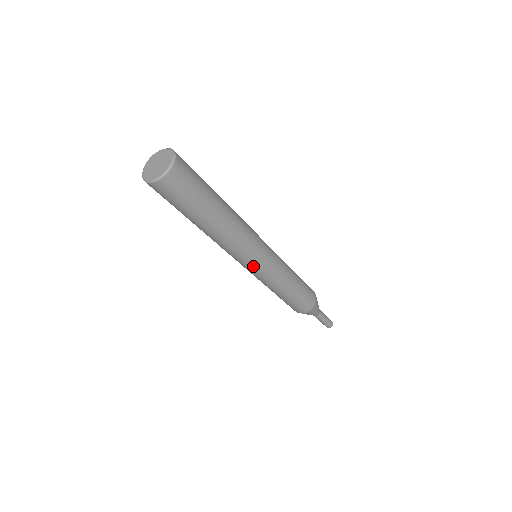
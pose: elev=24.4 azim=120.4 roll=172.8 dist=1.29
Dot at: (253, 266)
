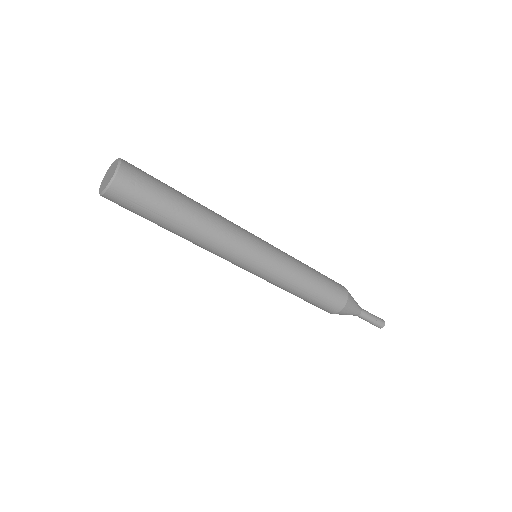
Dot at: (253, 264)
